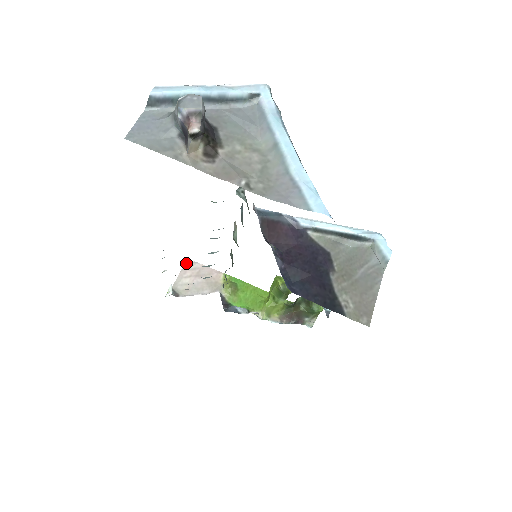
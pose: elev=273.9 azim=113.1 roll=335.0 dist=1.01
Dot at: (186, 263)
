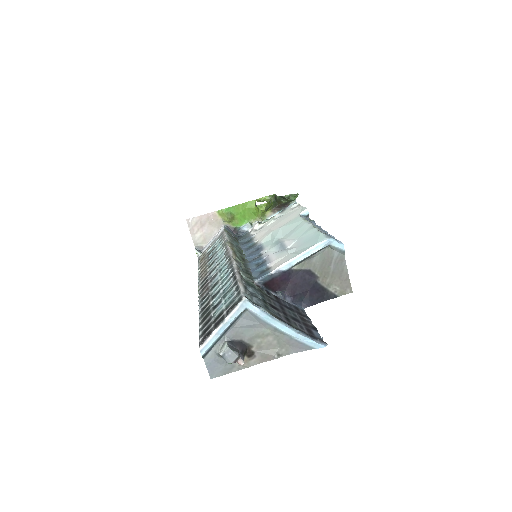
Dot at: (188, 223)
